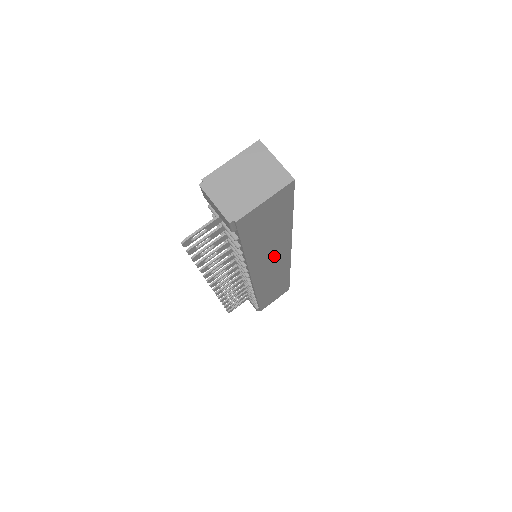
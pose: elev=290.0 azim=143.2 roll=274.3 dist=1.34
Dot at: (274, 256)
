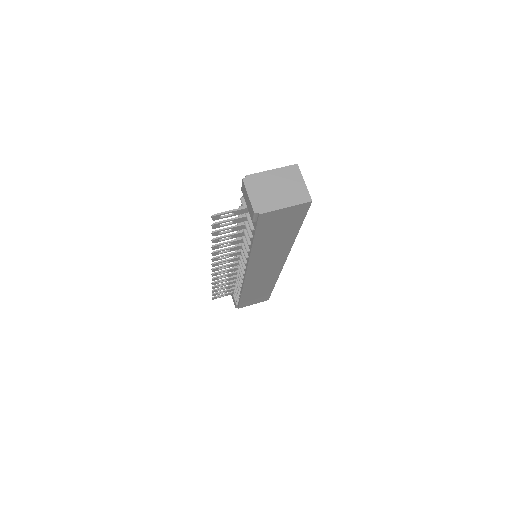
Dot at: (271, 260)
